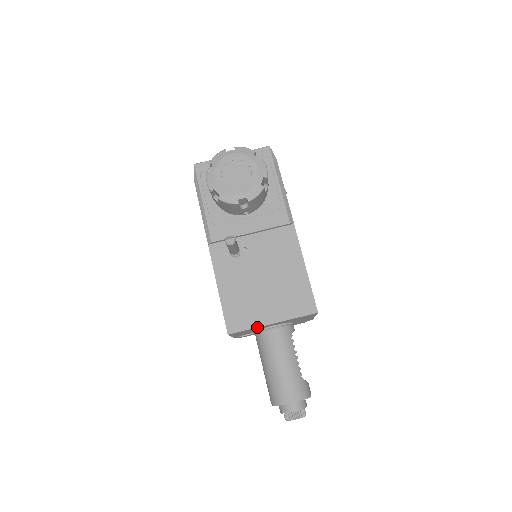
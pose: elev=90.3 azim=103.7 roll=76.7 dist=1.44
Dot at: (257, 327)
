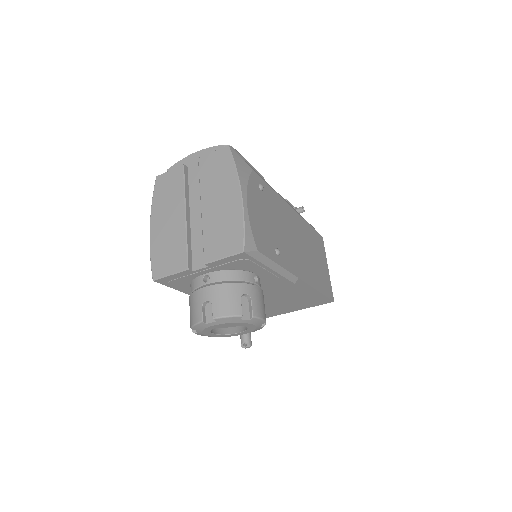
Dot at: occluded
